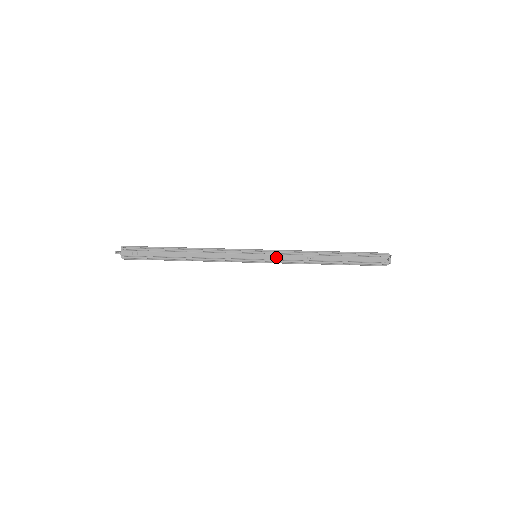
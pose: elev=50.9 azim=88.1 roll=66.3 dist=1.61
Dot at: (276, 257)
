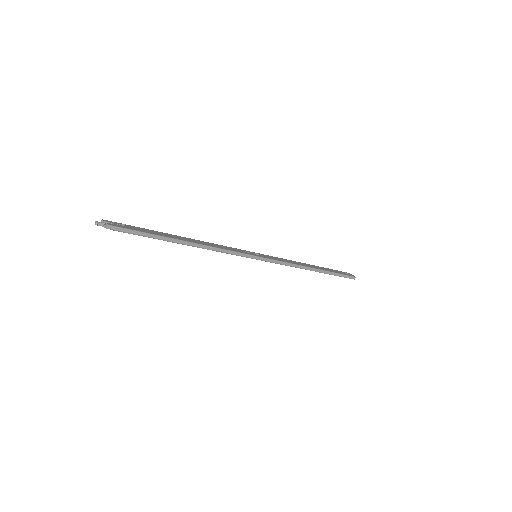
Dot at: occluded
